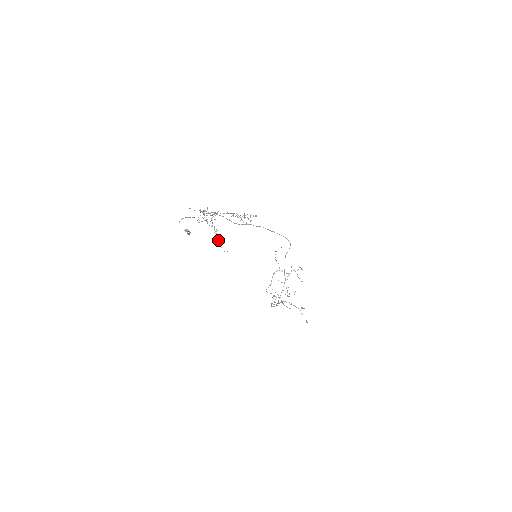
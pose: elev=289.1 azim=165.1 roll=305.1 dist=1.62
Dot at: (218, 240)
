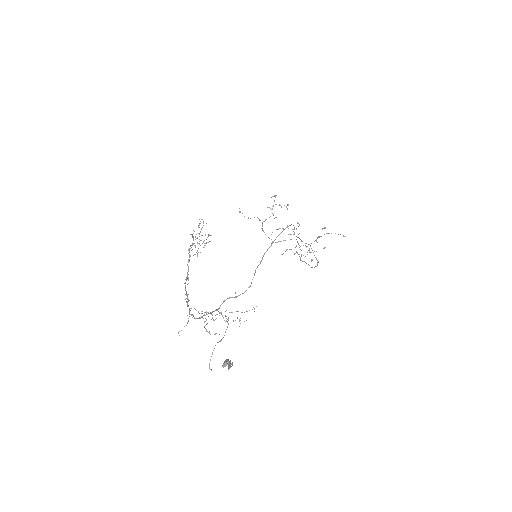
Dot at: occluded
